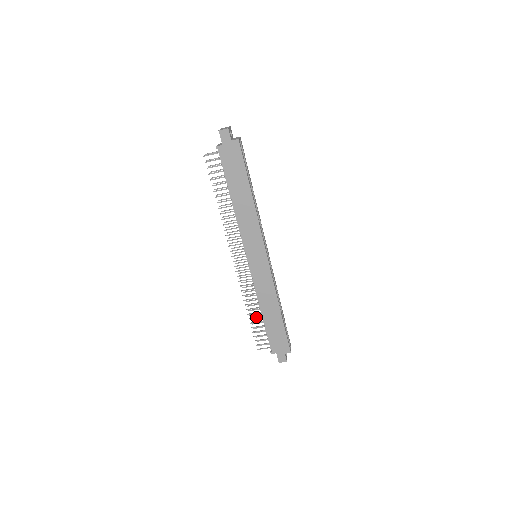
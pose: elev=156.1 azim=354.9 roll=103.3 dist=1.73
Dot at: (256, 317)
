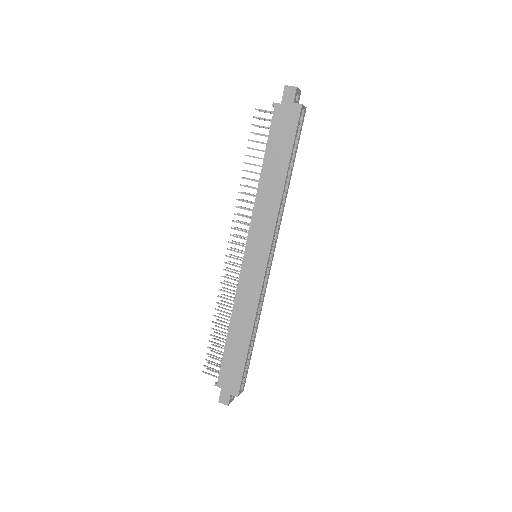
Dot at: occluded
